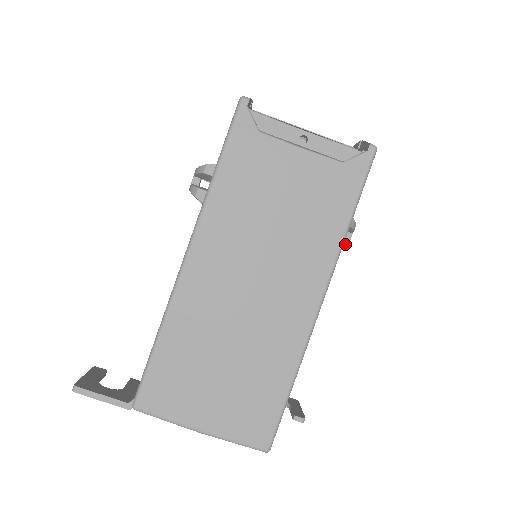
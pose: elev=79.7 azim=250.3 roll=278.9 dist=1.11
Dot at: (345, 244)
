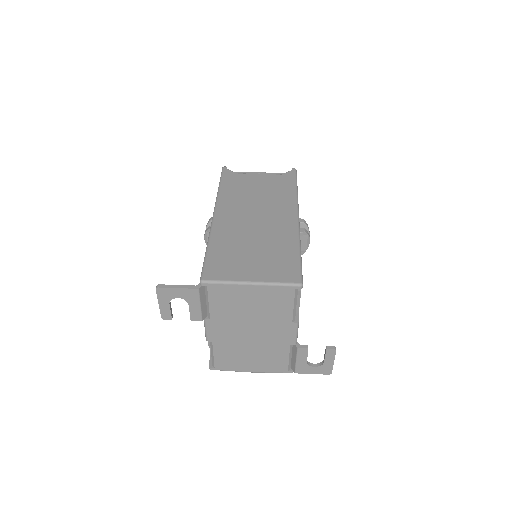
Dot at: (306, 231)
